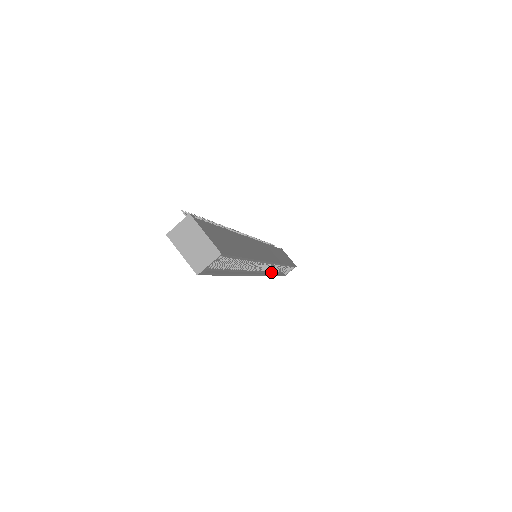
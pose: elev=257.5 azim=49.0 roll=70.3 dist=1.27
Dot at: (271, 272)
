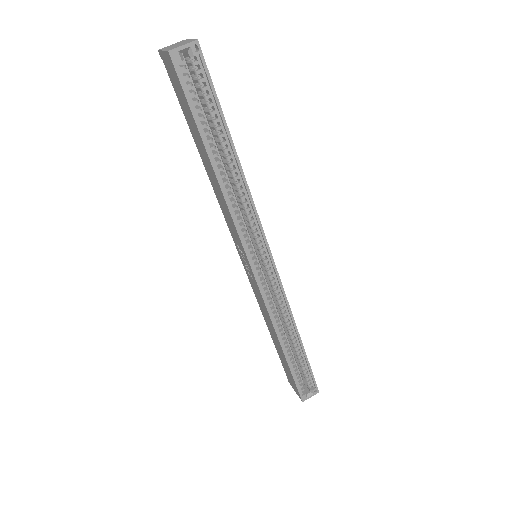
Dot at: (276, 325)
